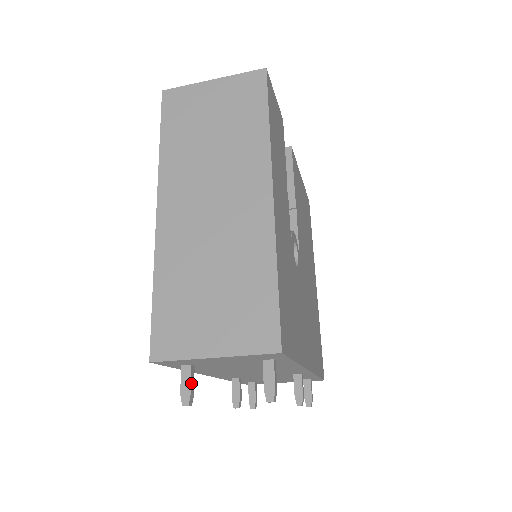
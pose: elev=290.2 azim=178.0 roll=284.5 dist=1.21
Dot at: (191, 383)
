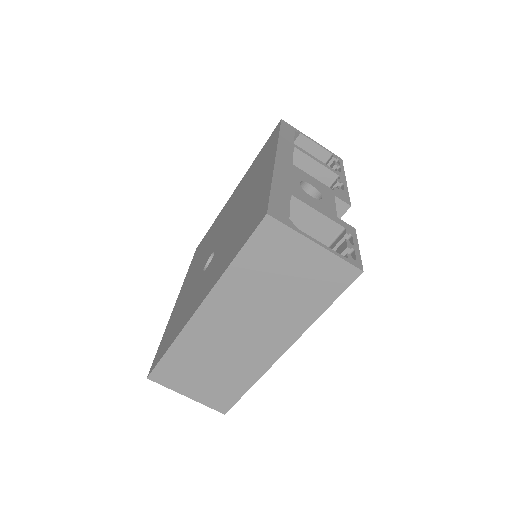
Dot at: occluded
